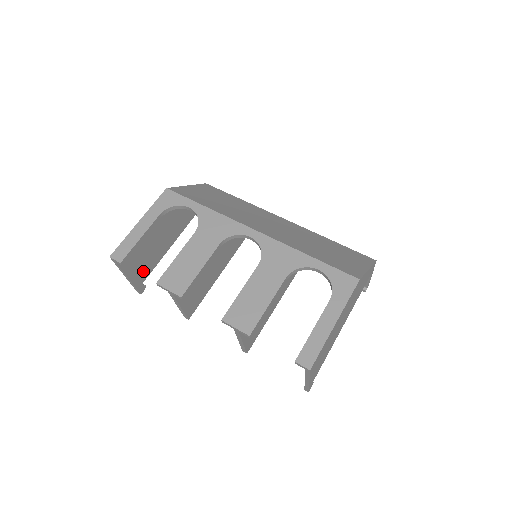
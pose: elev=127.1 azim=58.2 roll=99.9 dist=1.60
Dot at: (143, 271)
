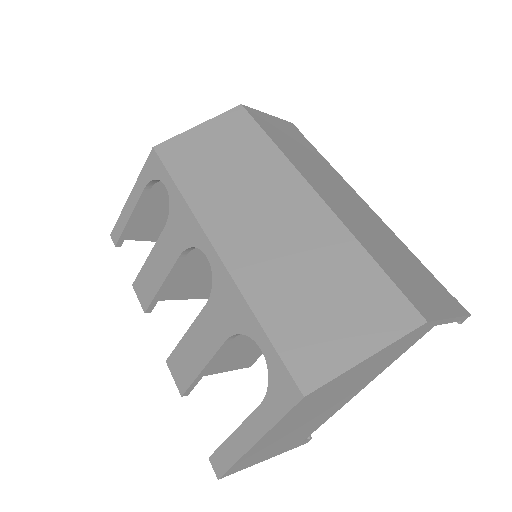
Dot at: occluded
